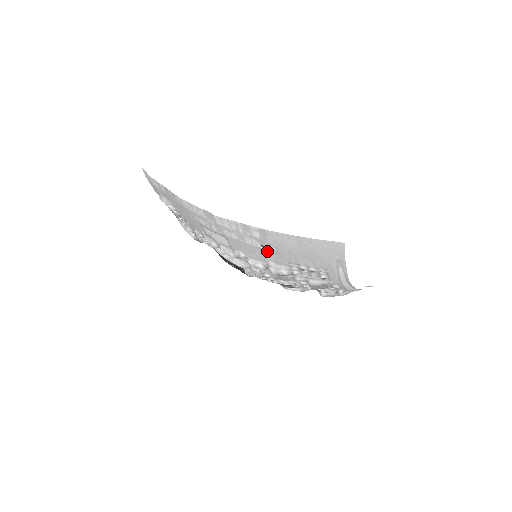
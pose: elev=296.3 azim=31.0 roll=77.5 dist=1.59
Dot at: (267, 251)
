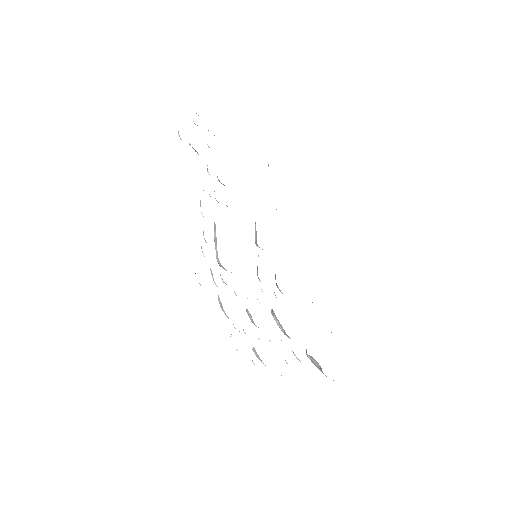
Dot at: occluded
